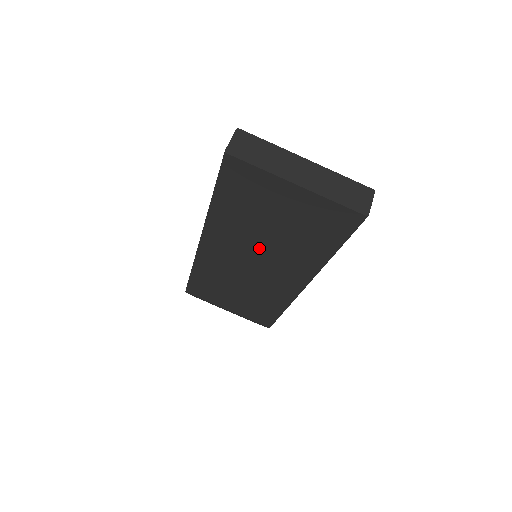
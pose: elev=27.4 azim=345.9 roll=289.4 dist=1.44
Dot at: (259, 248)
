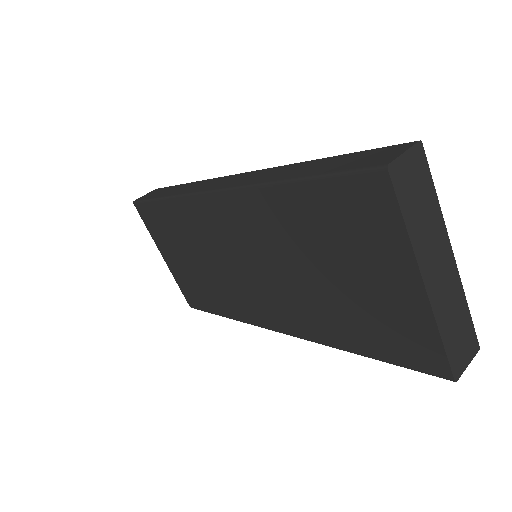
Dot at: (276, 266)
